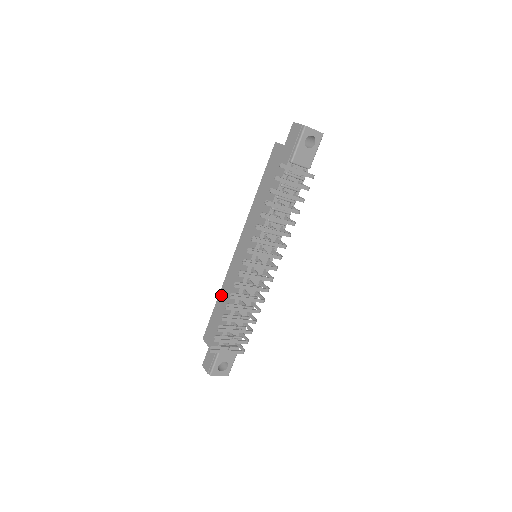
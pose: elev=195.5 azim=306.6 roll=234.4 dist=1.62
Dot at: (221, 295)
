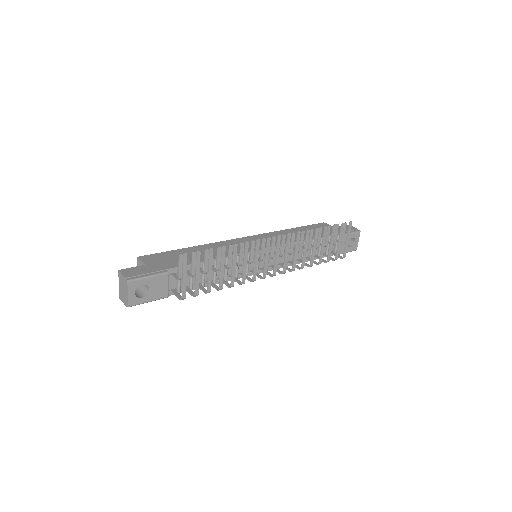
Dot at: (198, 247)
